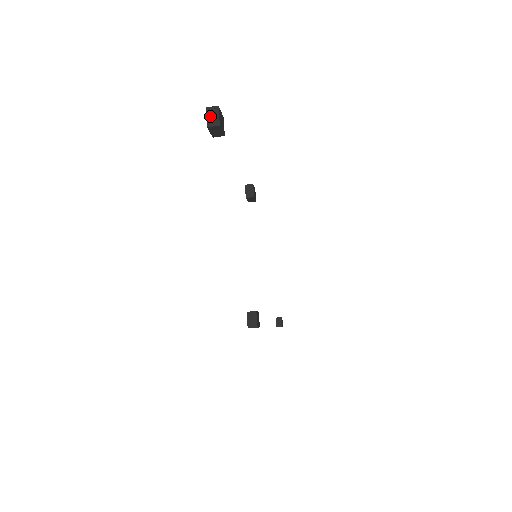
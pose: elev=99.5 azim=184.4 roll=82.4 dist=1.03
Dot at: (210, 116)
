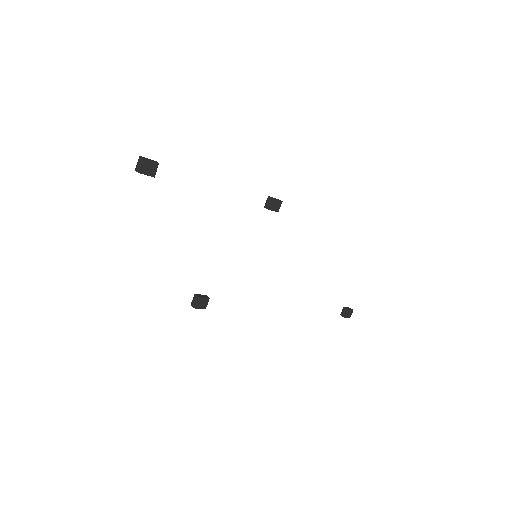
Dot at: (138, 163)
